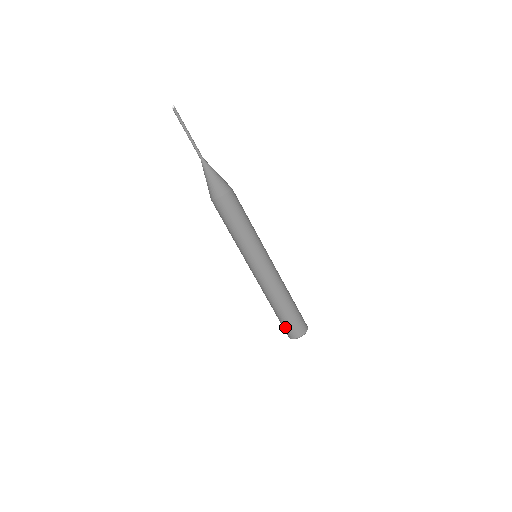
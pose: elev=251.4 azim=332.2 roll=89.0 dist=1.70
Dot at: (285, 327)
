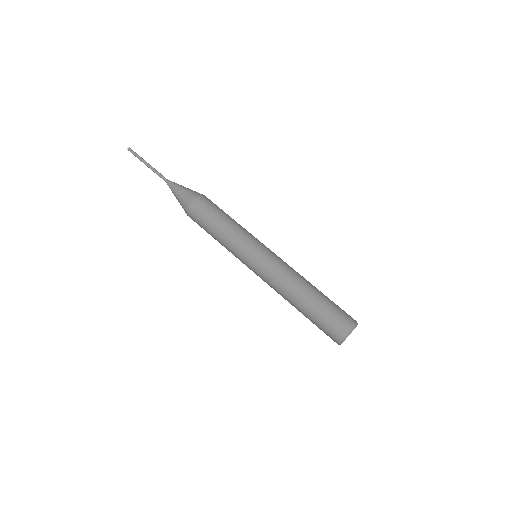
Dot at: (323, 329)
